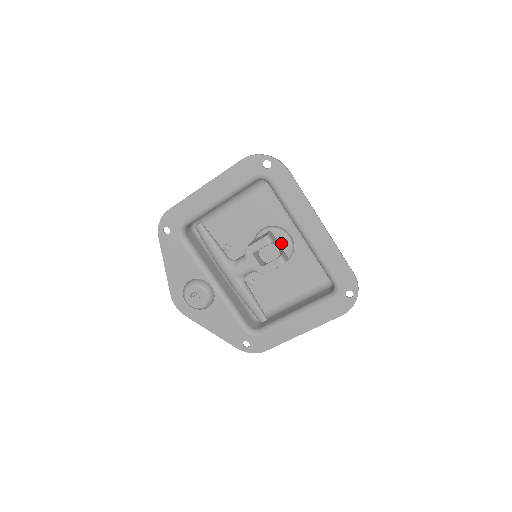
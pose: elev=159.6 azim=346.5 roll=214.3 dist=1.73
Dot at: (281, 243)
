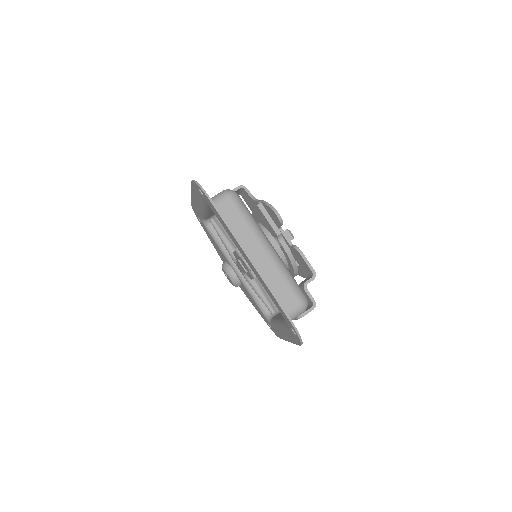
Dot at: occluded
